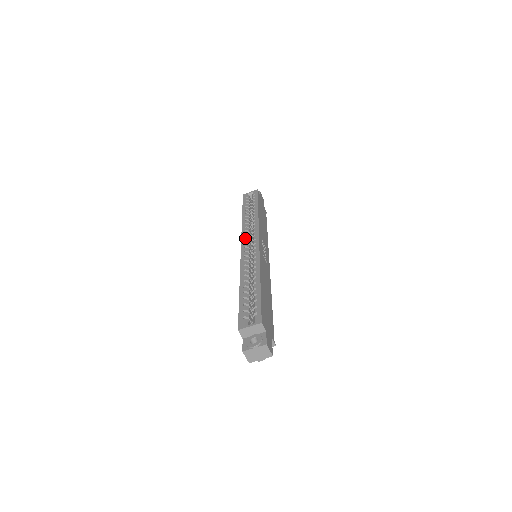
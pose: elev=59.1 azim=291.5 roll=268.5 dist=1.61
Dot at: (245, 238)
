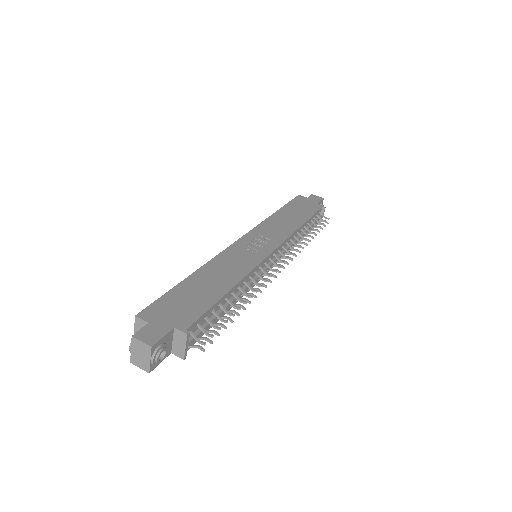
Dot at: occluded
